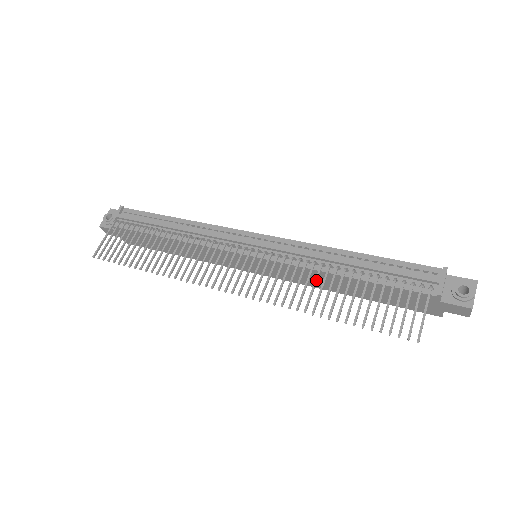
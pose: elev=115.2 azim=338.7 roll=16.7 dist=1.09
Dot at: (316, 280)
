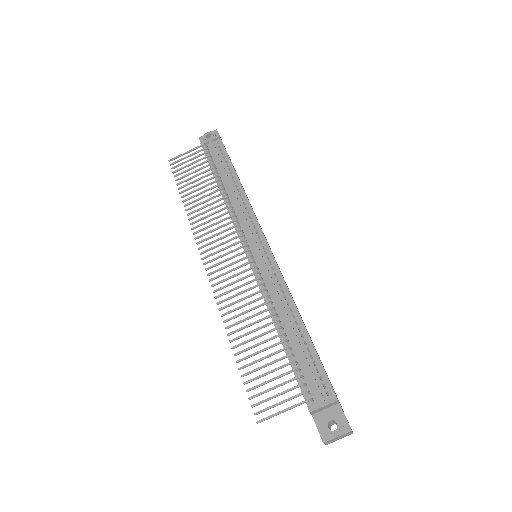
Dot at: (255, 315)
